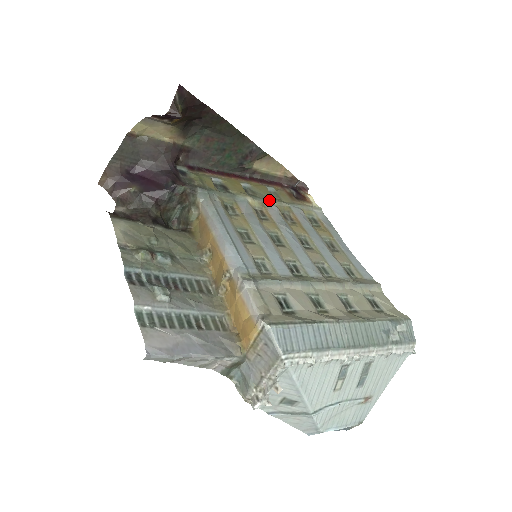
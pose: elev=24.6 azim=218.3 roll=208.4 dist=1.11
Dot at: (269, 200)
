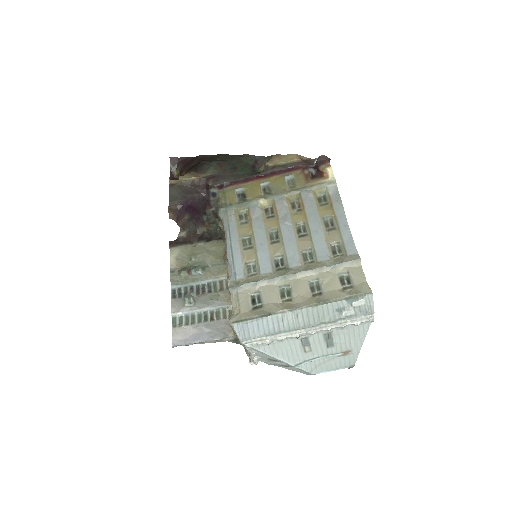
Dot at: (281, 194)
